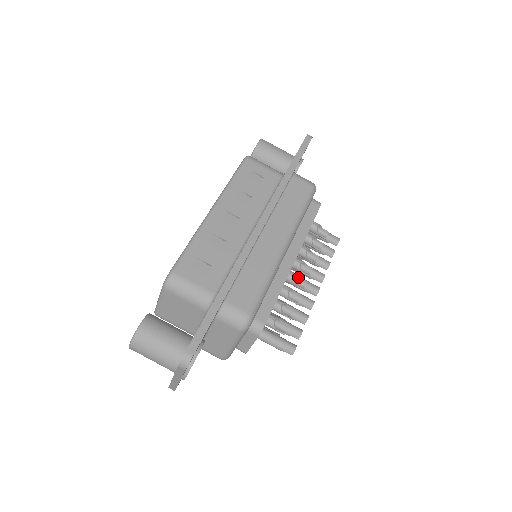
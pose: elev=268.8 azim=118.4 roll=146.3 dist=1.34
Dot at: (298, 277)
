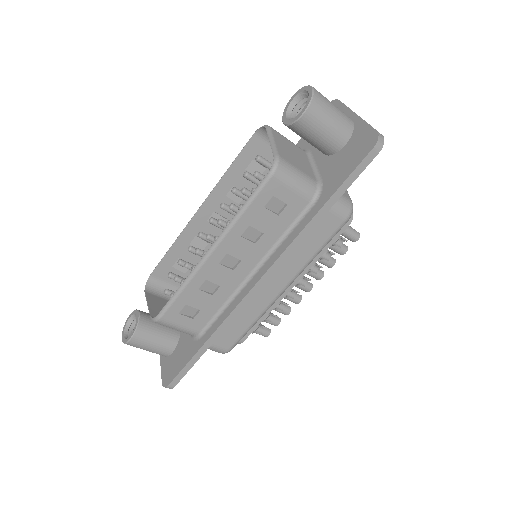
Dot at: (292, 290)
